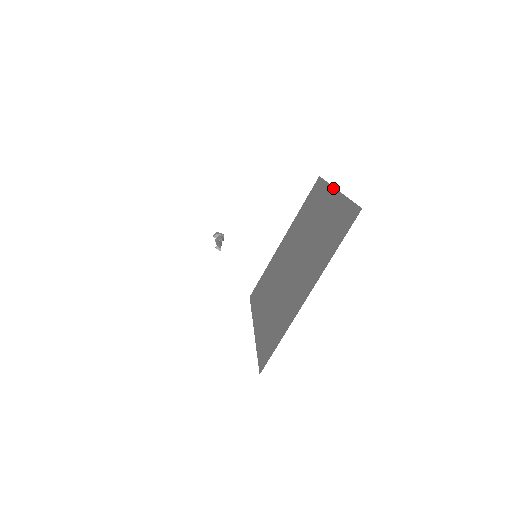
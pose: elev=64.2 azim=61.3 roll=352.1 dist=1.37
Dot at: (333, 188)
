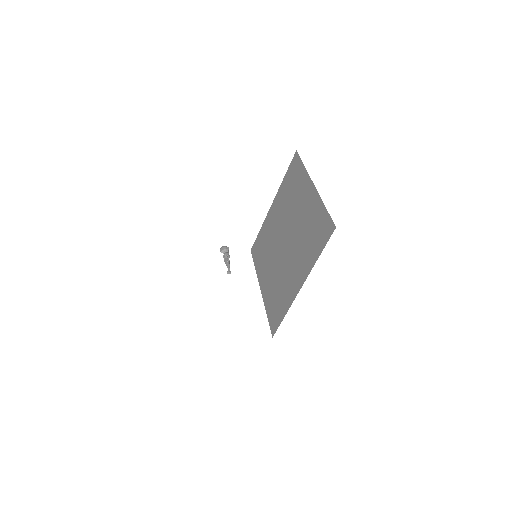
Dot at: (310, 180)
